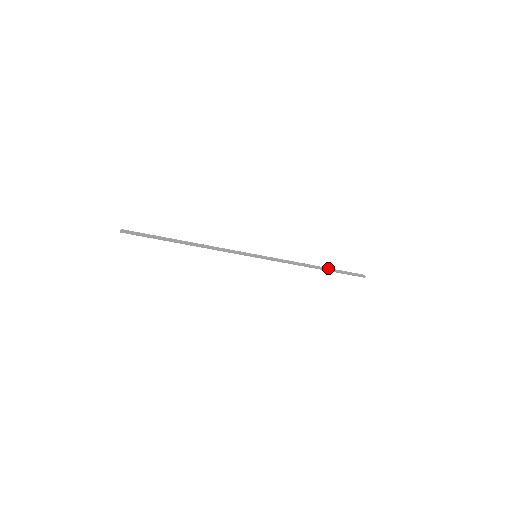
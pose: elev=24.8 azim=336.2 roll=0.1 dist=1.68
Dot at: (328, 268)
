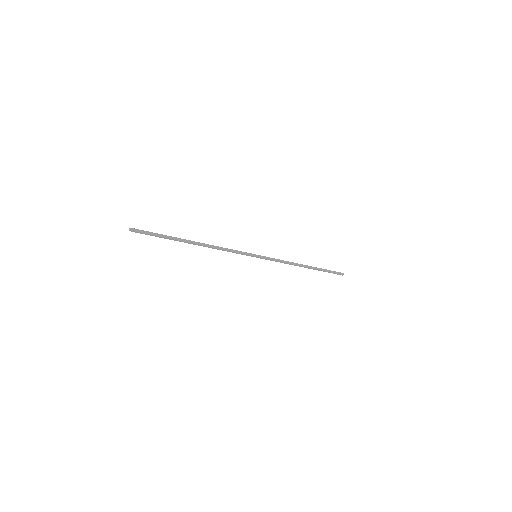
Dot at: (315, 267)
